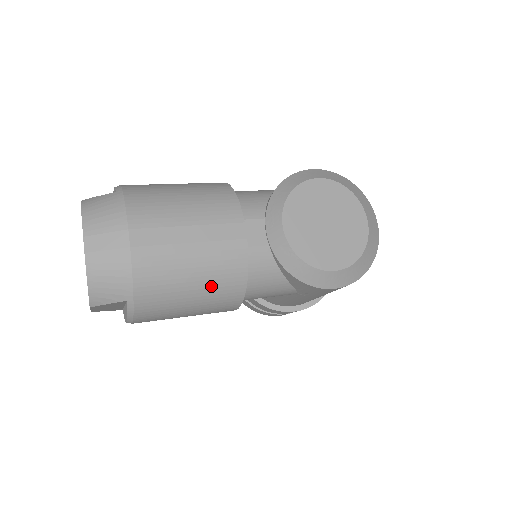
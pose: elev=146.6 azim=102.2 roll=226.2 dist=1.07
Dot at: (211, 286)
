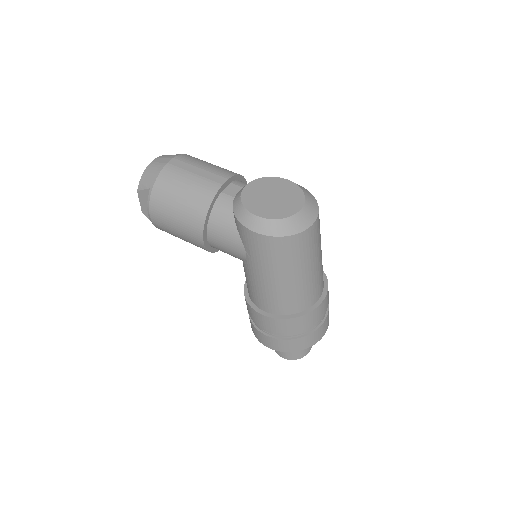
Dot at: (190, 200)
